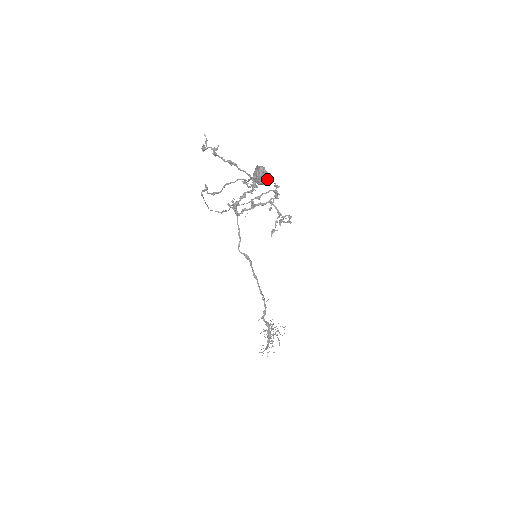
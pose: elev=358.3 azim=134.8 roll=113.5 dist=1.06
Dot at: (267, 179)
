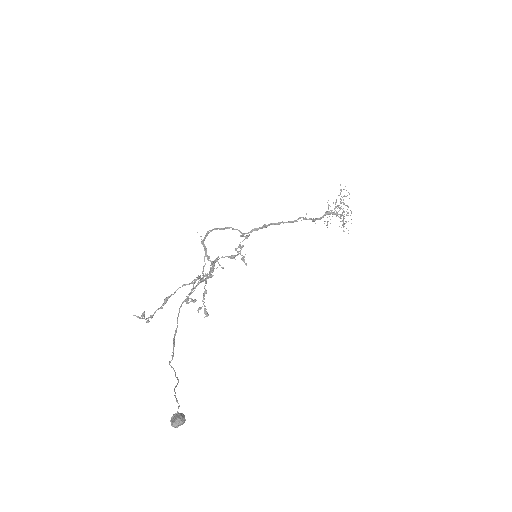
Dot at: occluded
